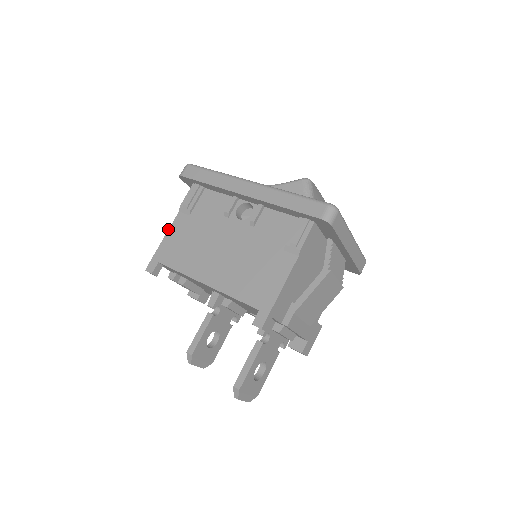
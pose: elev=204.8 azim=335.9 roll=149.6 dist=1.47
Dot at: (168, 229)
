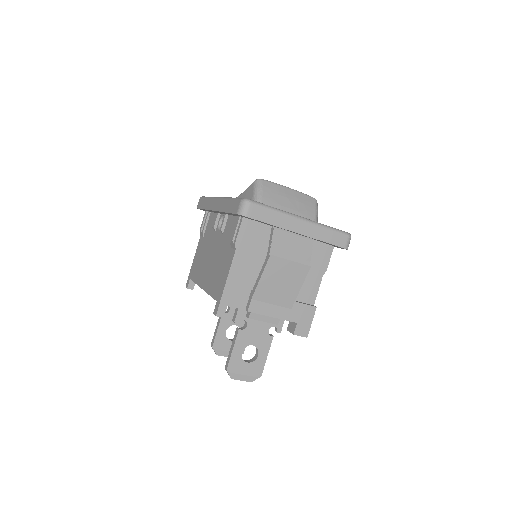
Dot at: occluded
